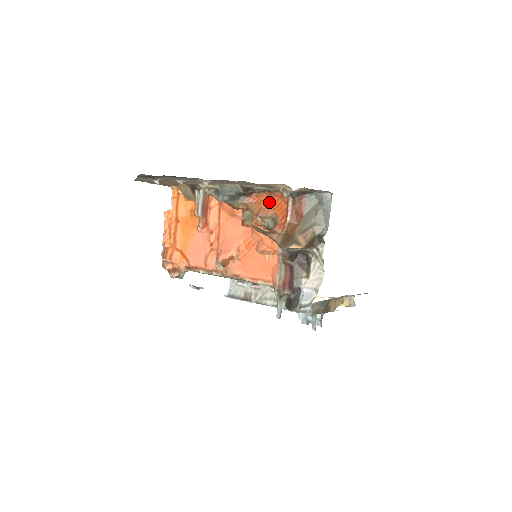
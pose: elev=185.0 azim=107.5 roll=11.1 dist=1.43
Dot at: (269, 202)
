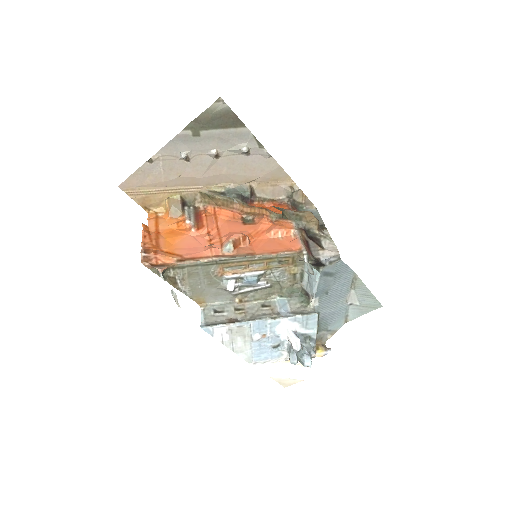
Dot at: occluded
